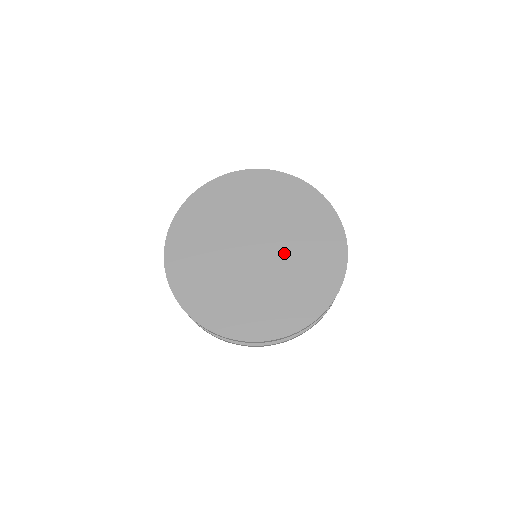
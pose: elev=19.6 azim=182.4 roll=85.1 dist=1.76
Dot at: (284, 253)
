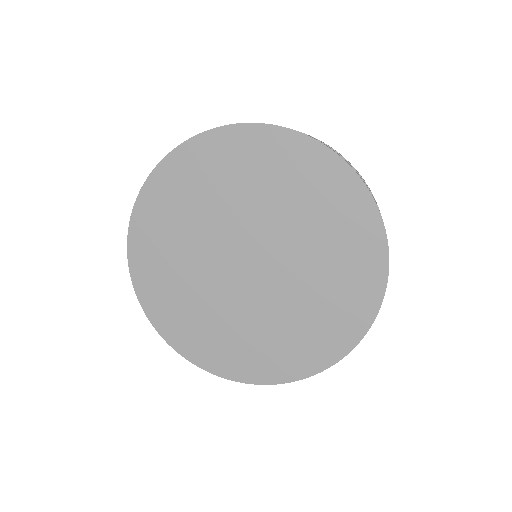
Dot at: (279, 293)
